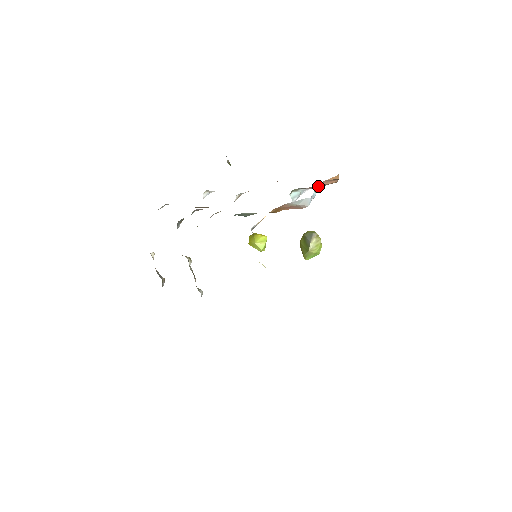
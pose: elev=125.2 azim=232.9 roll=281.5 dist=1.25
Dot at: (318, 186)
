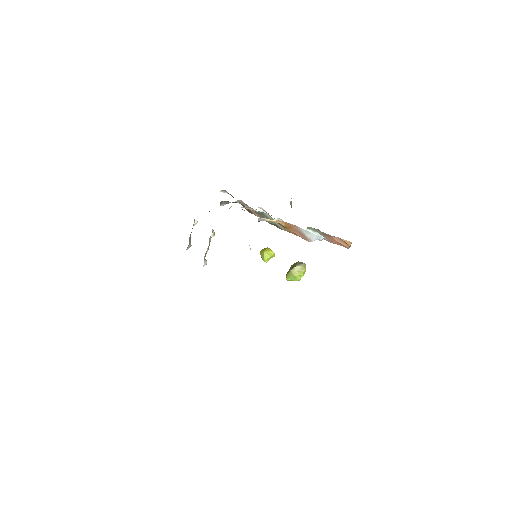
Dot at: (331, 239)
